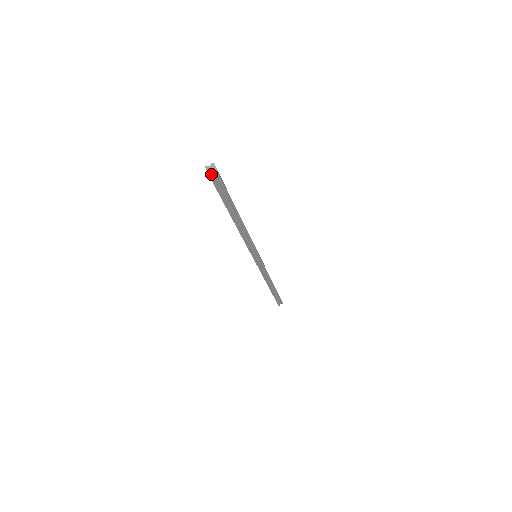
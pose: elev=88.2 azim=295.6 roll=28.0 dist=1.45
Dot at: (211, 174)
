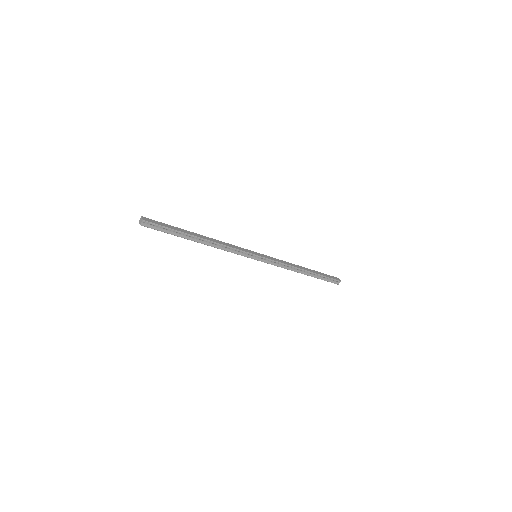
Dot at: (142, 224)
